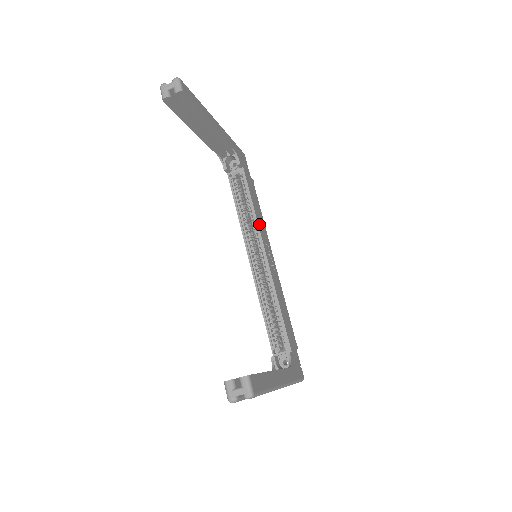
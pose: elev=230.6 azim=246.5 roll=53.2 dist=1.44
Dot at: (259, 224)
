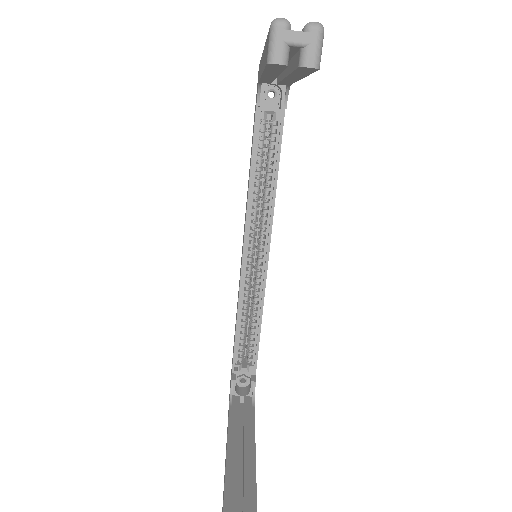
Dot at: occluded
